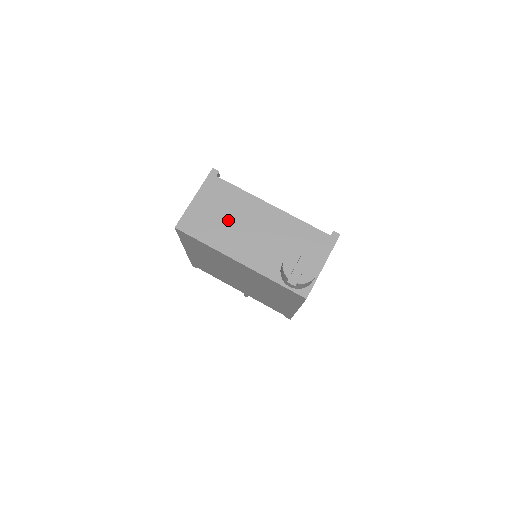
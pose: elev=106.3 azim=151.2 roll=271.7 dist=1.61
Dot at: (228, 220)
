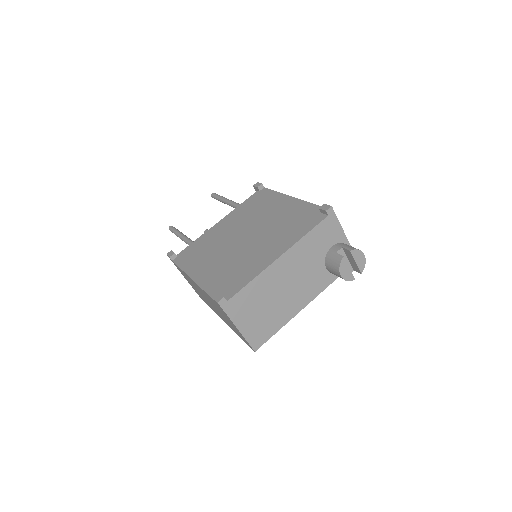
Dot at: (272, 303)
